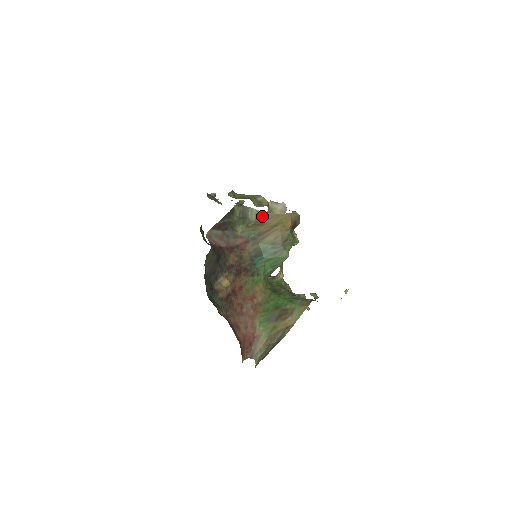
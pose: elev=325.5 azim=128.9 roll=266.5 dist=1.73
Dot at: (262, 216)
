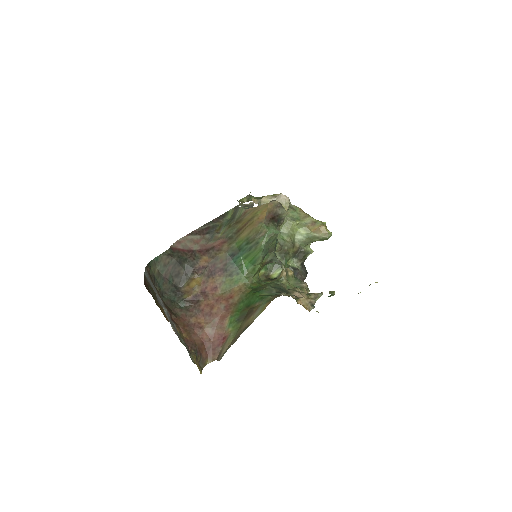
Dot at: (242, 213)
